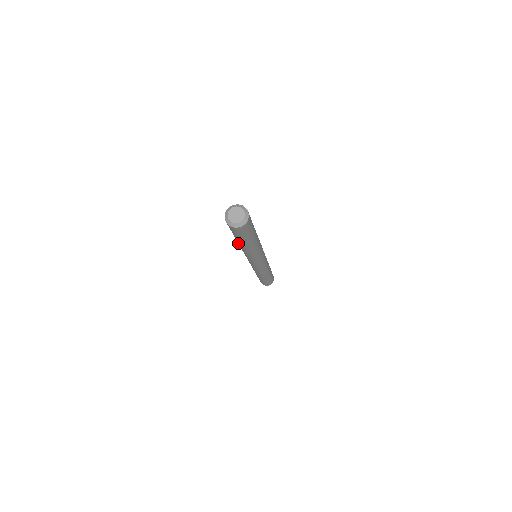
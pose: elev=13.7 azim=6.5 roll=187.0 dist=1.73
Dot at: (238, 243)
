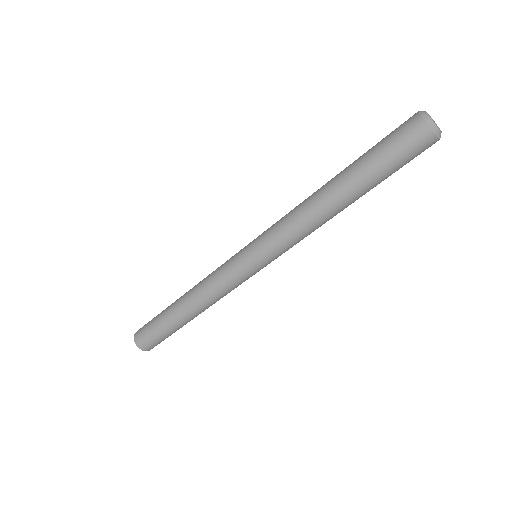
Dot at: (329, 184)
